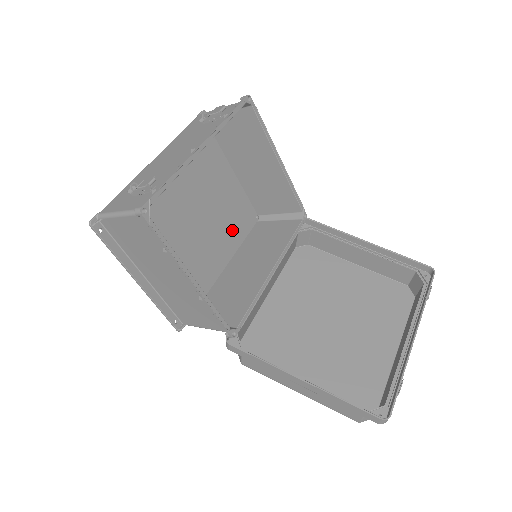
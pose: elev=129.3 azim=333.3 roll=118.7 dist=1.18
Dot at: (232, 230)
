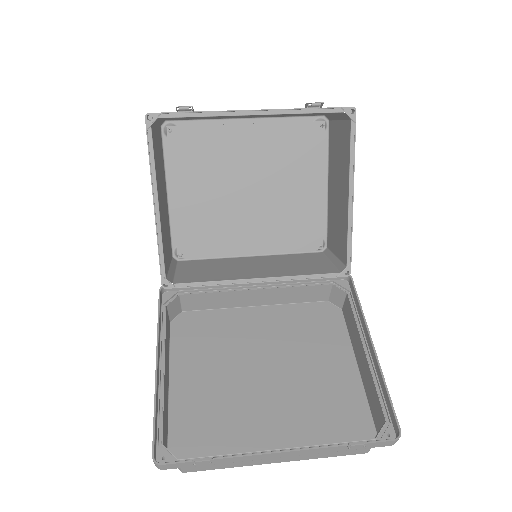
Dot at: (279, 231)
